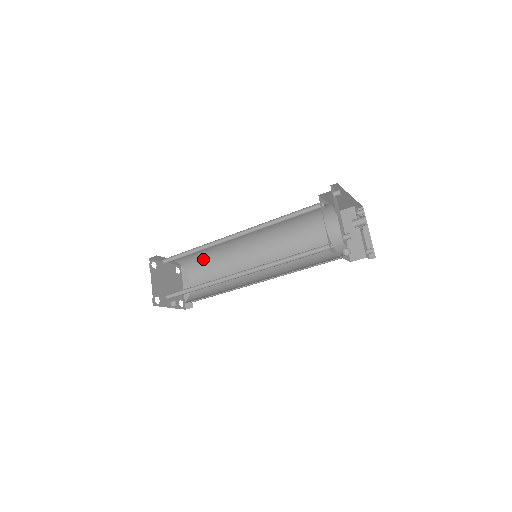
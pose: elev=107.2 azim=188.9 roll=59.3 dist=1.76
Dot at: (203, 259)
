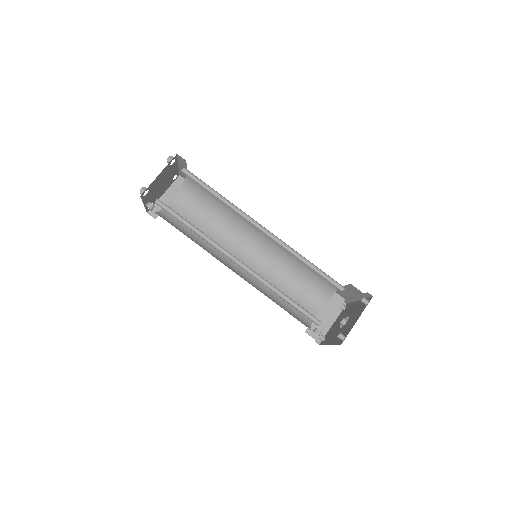
Dot at: (208, 199)
